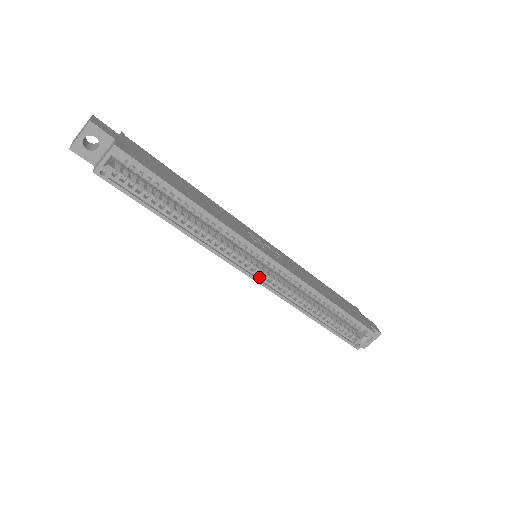
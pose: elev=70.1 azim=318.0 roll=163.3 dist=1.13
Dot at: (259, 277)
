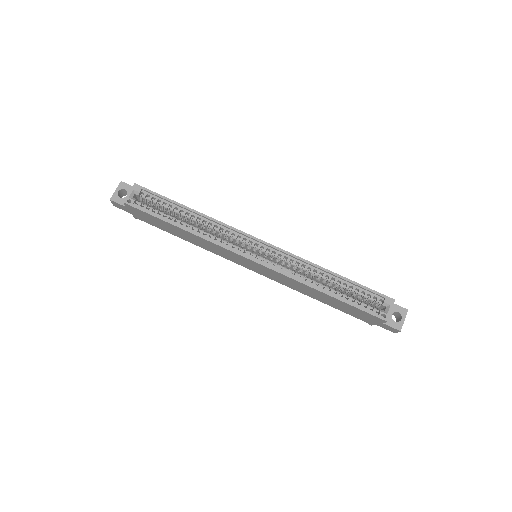
Dot at: (259, 261)
